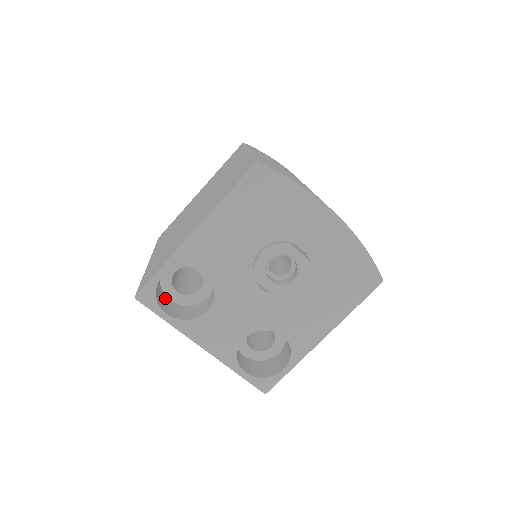
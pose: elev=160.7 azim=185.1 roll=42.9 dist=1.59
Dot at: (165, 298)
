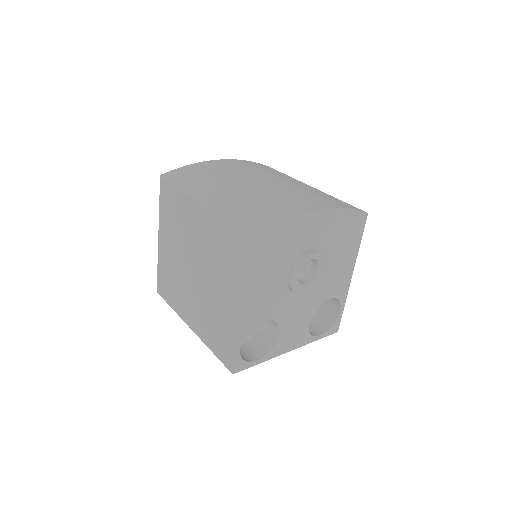
Dot at: occluded
